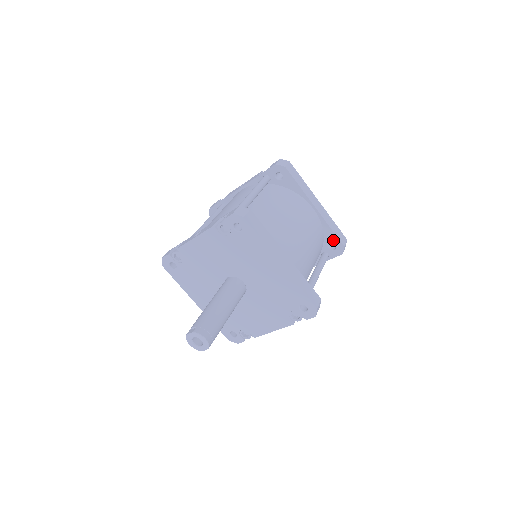
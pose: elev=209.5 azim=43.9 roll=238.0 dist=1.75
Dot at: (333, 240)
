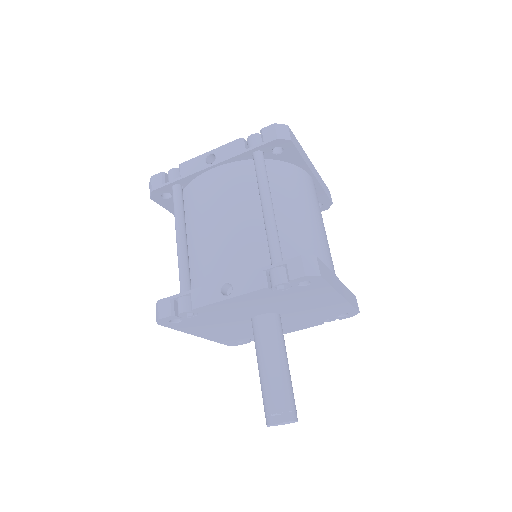
Dot at: (322, 200)
